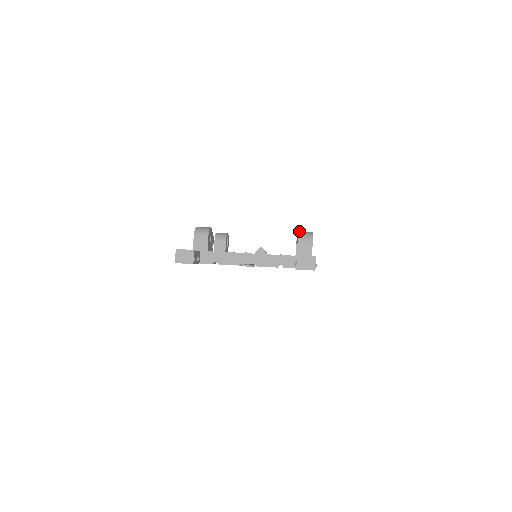
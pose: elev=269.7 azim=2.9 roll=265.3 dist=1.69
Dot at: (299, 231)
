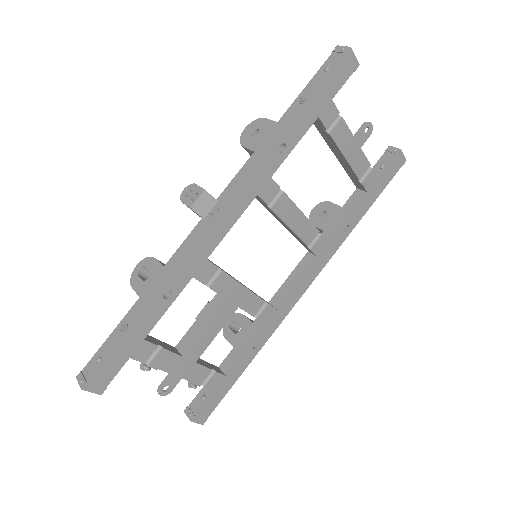
Dot at: (314, 207)
